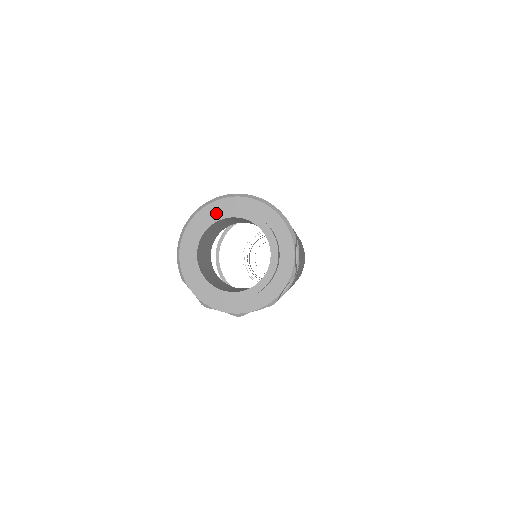
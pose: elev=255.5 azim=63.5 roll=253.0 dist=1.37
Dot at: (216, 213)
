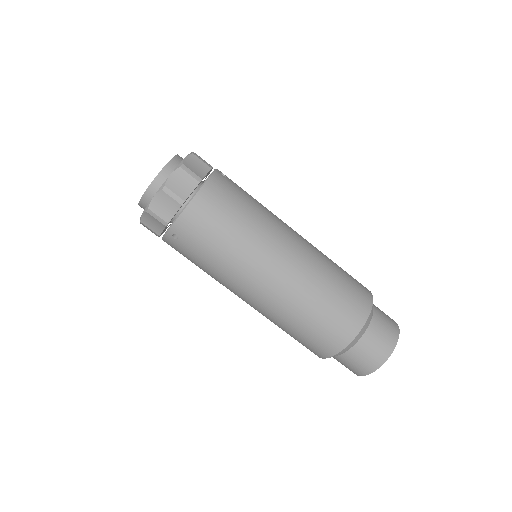
Dot at: occluded
